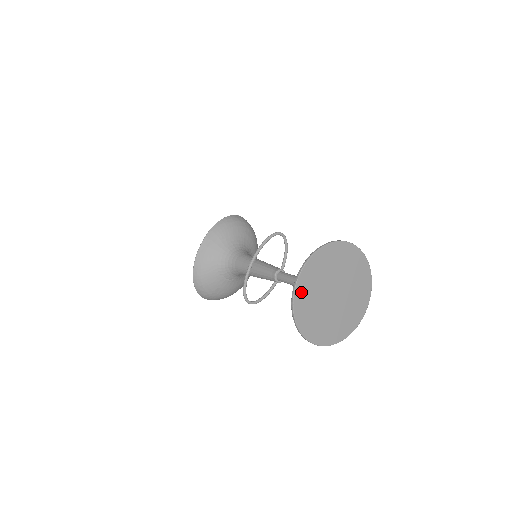
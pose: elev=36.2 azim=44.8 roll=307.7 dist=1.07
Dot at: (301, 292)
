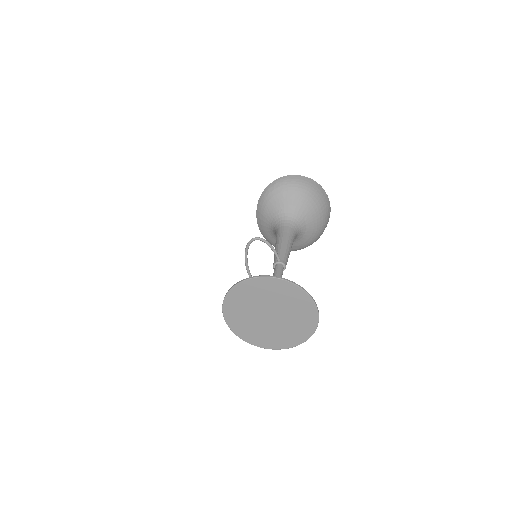
Dot at: (236, 327)
